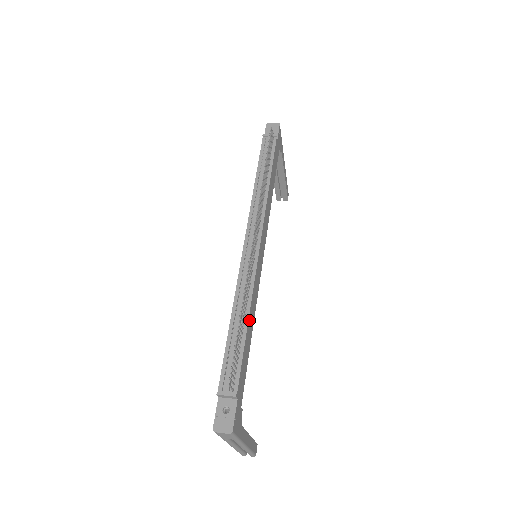
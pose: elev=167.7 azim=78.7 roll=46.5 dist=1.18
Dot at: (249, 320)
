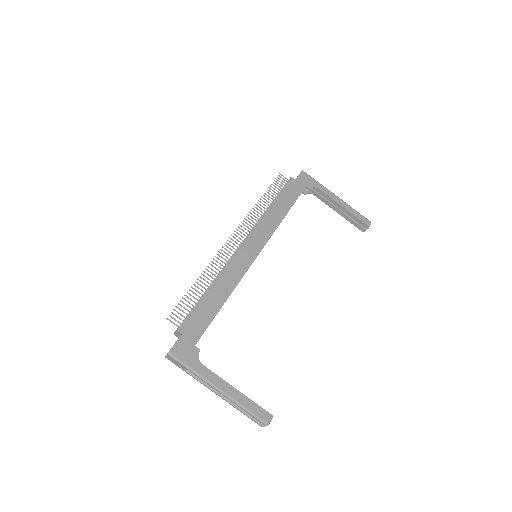
Dot at: (214, 288)
